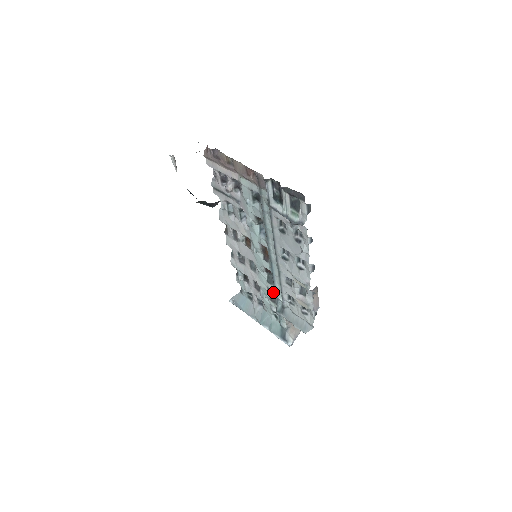
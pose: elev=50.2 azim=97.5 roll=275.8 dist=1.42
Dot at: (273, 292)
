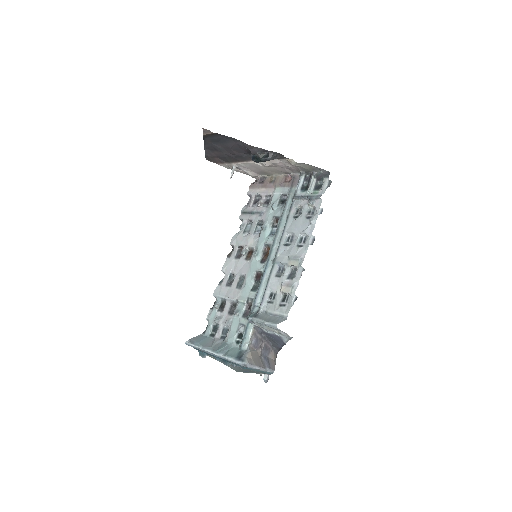
Dot at: (253, 300)
